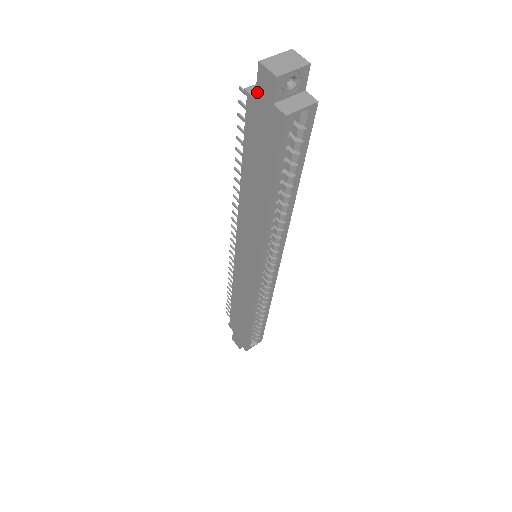
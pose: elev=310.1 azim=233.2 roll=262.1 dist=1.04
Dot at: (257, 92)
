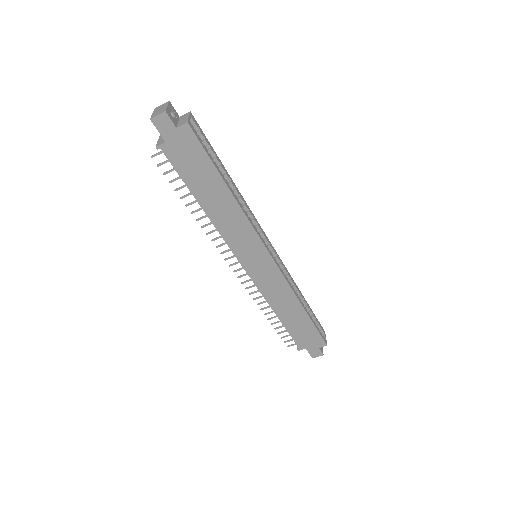
Dot at: (163, 136)
